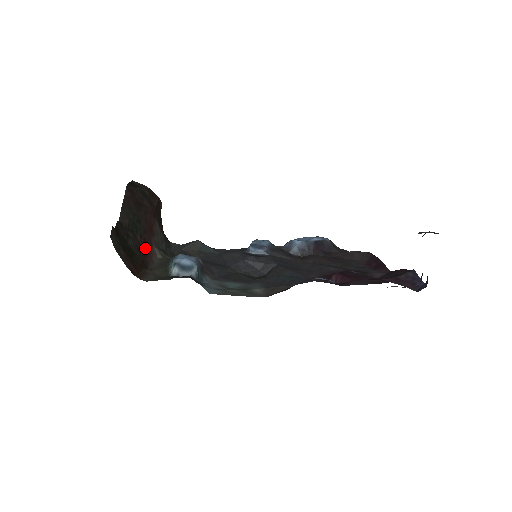
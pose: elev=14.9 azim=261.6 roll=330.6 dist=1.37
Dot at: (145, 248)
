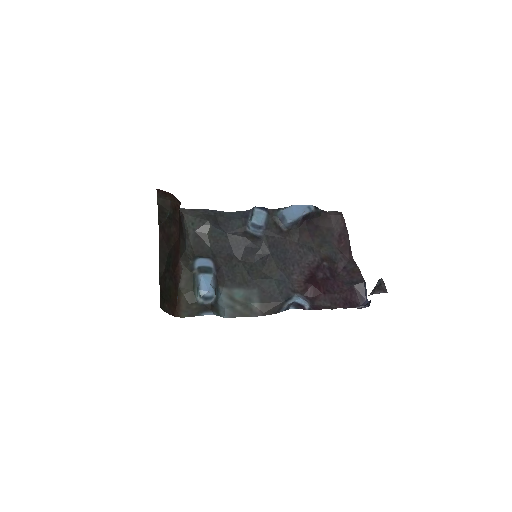
Dot at: (175, 270)
